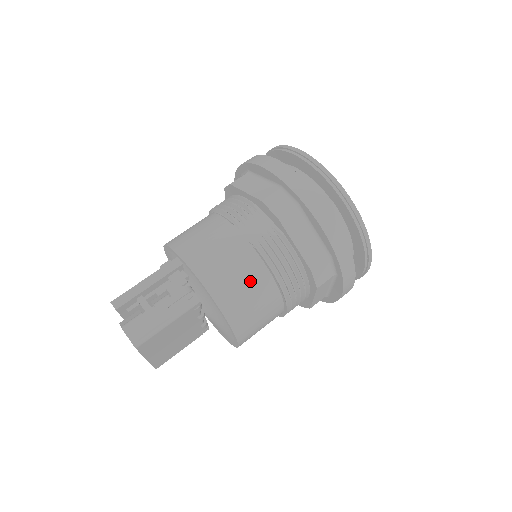
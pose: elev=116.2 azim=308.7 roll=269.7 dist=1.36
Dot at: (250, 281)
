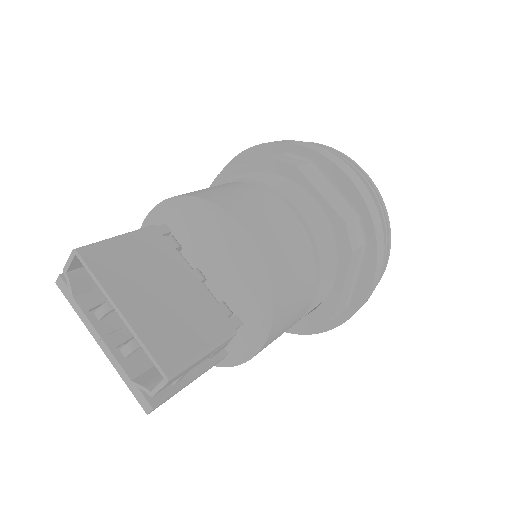
Dot at: occluded
